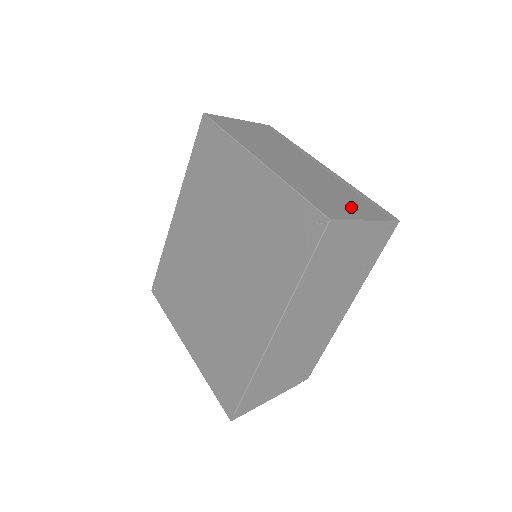
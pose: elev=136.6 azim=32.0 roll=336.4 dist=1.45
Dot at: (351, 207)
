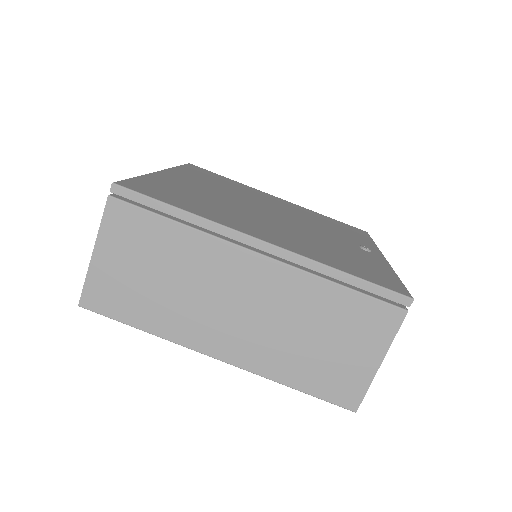
Dot at: (356, 350)
